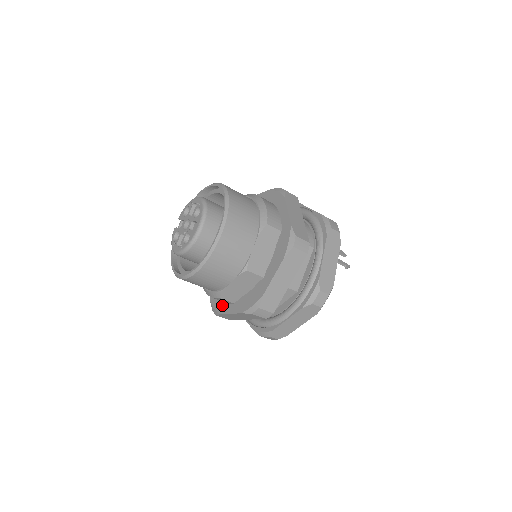
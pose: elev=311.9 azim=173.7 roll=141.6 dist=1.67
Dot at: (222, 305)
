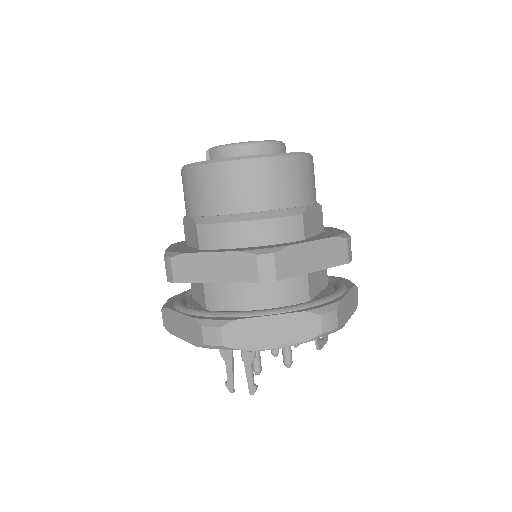
Dot at: (281, 244)
